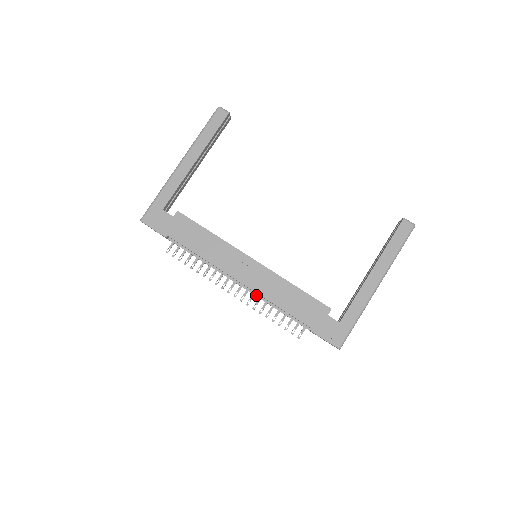
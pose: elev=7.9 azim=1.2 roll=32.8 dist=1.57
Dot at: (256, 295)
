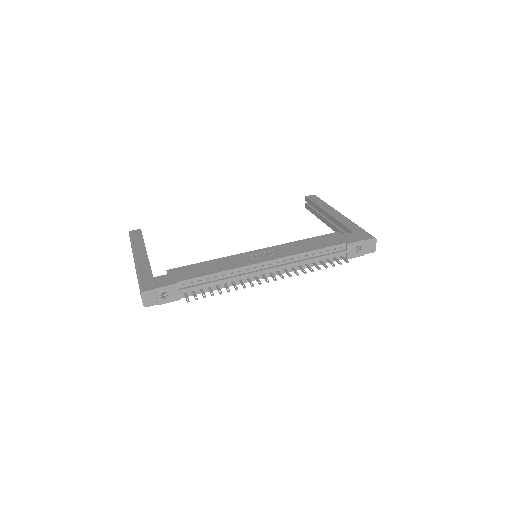
Dot at: (288, 264)
